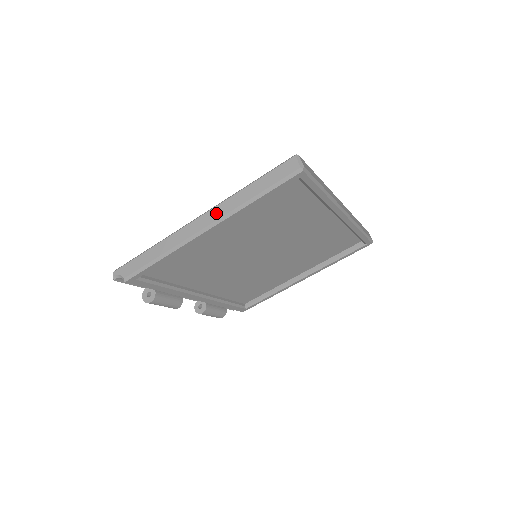
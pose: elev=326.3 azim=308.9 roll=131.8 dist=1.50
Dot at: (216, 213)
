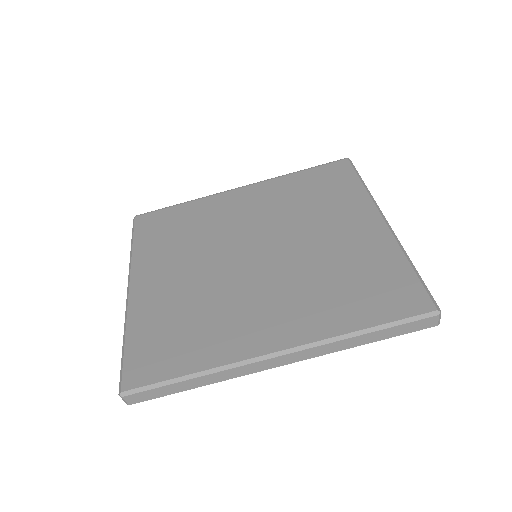
Dot at: occluded
